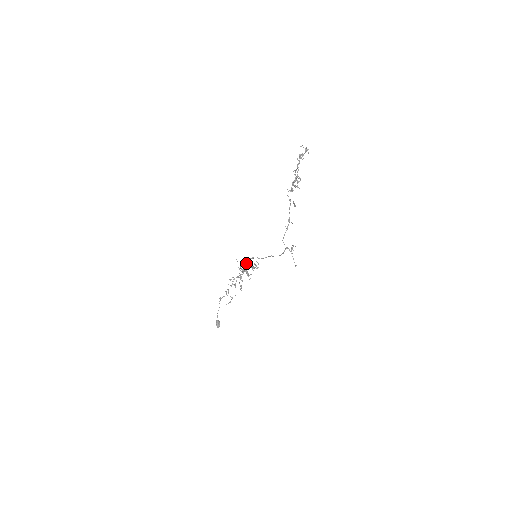
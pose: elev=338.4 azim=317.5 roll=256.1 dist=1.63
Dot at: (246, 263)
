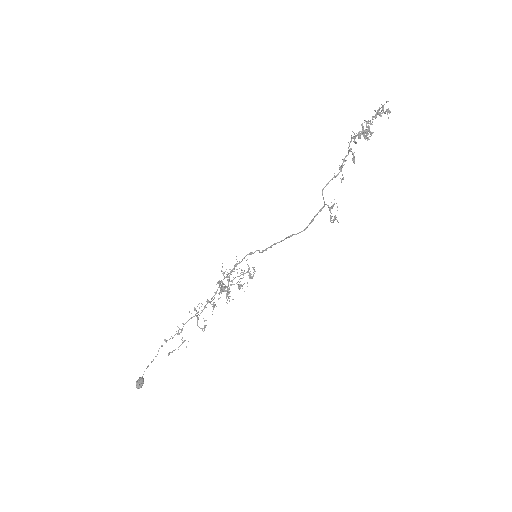
Dot at: (234, 271)
